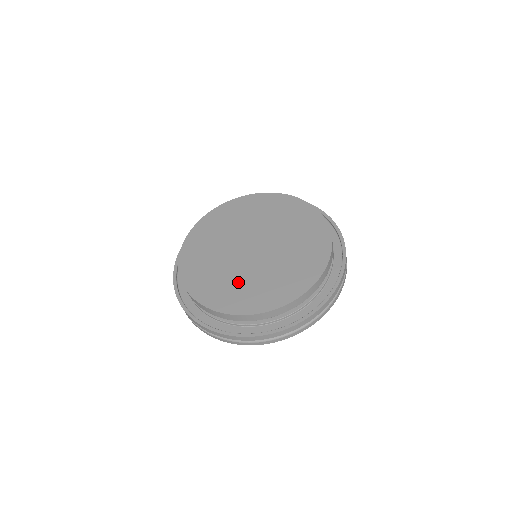
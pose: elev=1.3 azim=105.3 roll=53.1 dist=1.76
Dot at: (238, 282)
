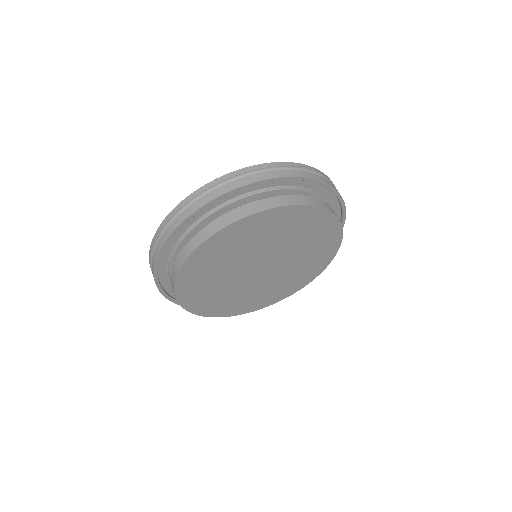
Dot at: (247, 296)
